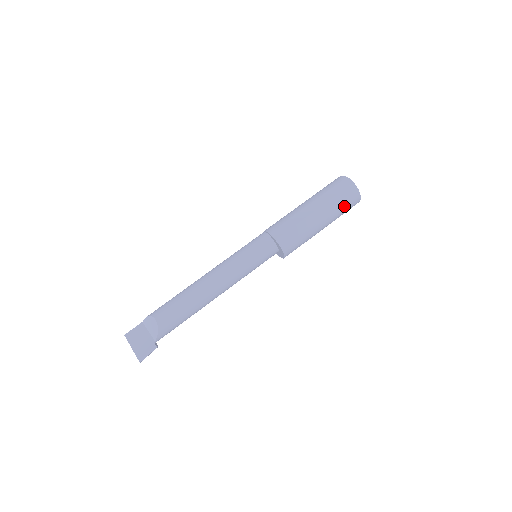
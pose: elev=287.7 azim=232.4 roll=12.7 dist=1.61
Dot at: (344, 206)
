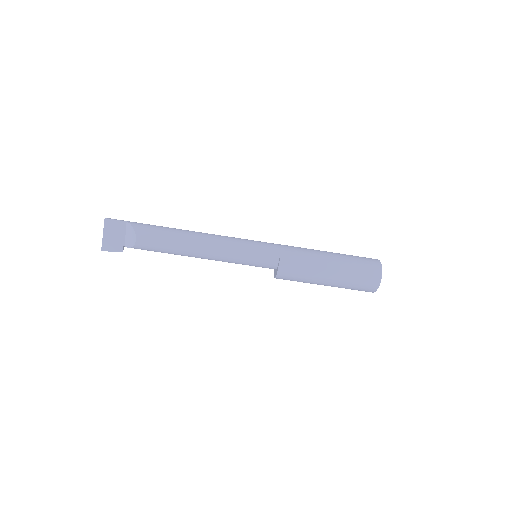
Dot at: (353, 289)
